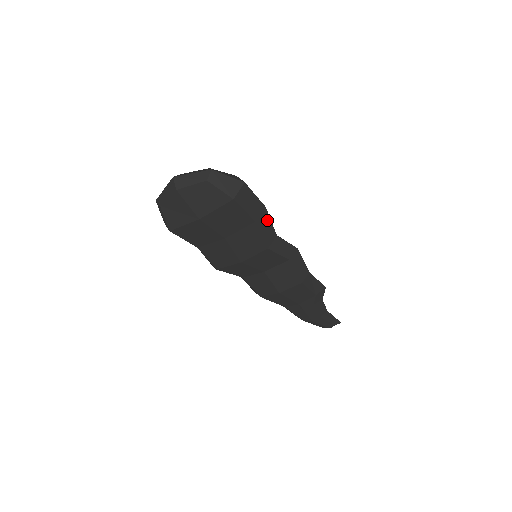
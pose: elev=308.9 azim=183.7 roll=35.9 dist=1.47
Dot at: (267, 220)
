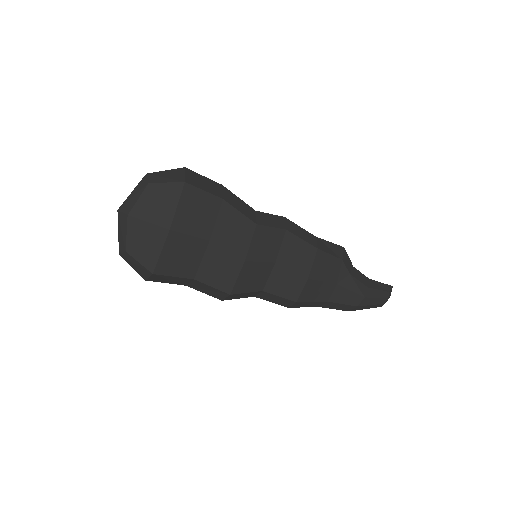
Dot at: (233, 197)
